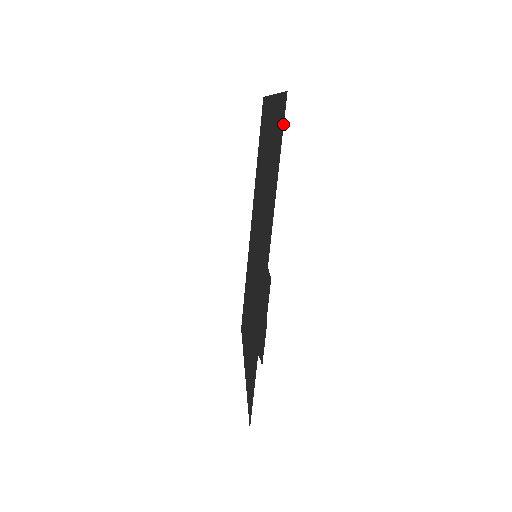
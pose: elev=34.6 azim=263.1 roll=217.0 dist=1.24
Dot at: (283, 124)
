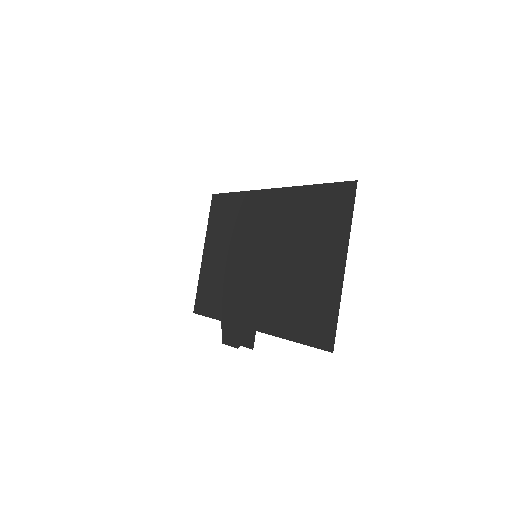
Dot at: (318, 347)
